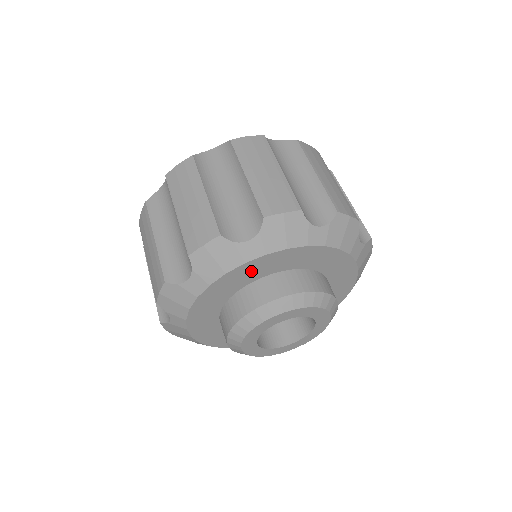
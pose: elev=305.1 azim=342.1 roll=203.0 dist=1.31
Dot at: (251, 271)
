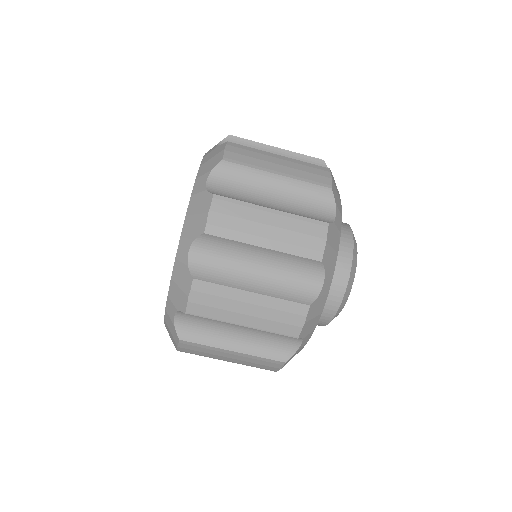
Dot at: occluded
